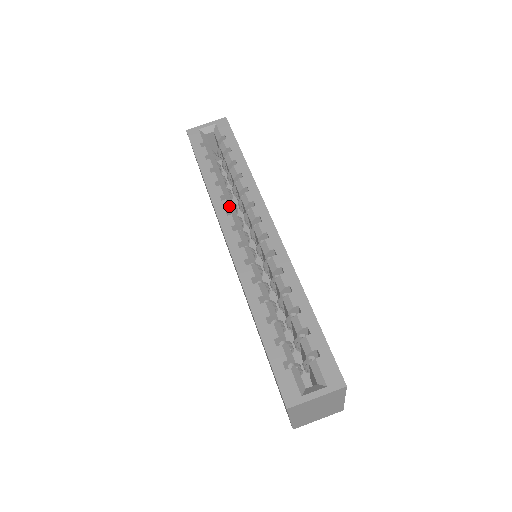
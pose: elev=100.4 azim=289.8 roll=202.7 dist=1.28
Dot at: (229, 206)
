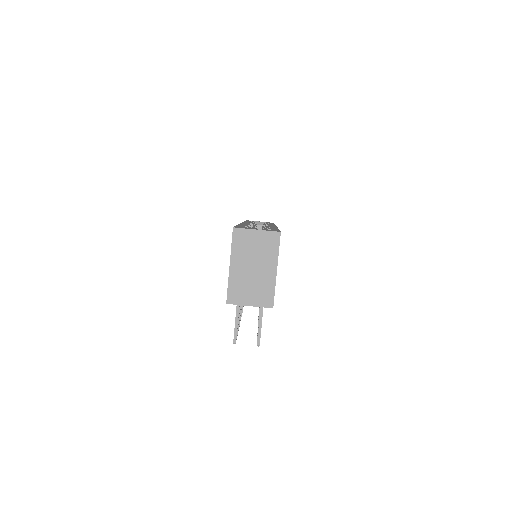
Dot at: (253, 224)
